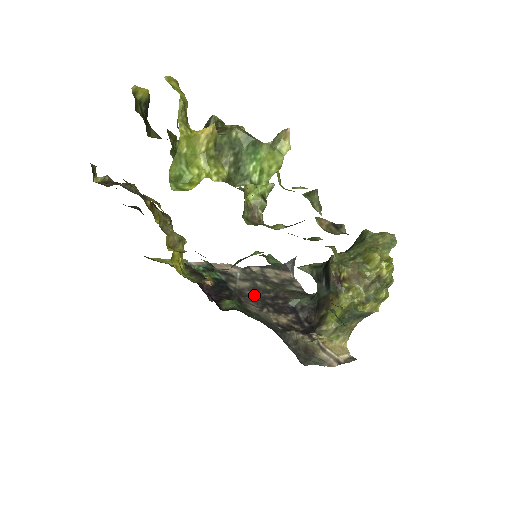
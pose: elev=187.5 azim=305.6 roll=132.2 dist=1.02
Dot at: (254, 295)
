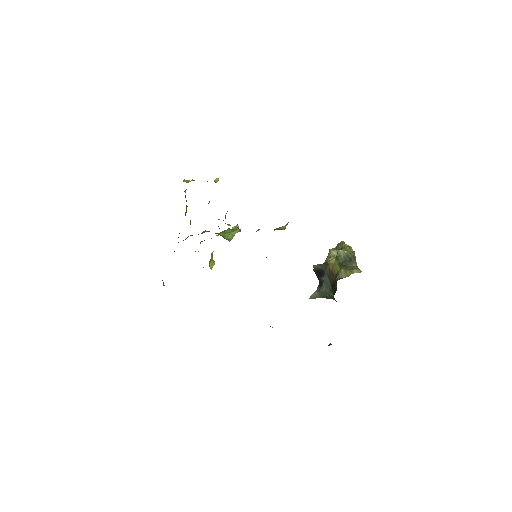
Dot at: occluded
